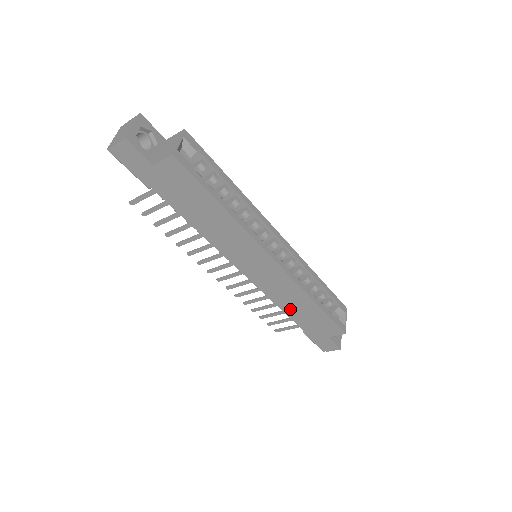
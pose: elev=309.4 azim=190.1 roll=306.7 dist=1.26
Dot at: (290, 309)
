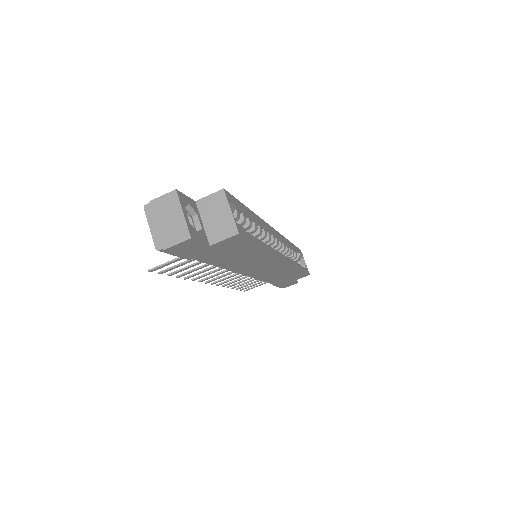
Dot at: (274, 279)
